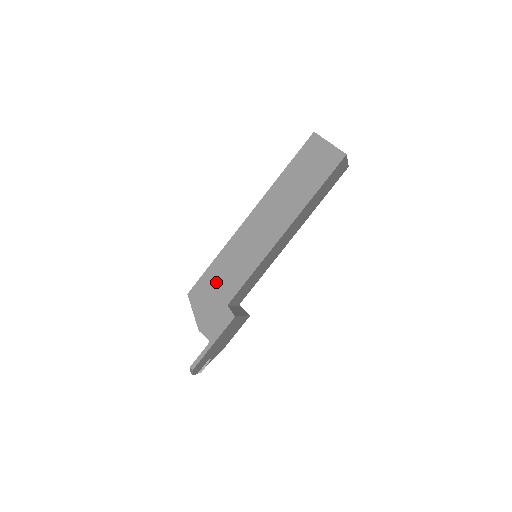
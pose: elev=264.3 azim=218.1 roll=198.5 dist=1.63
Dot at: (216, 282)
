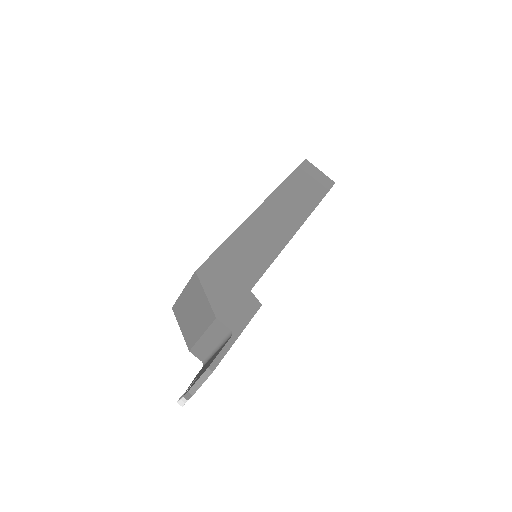
Dot at: (233, 263)
